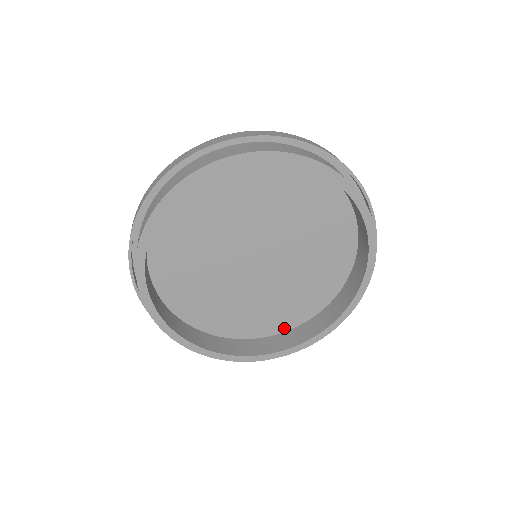
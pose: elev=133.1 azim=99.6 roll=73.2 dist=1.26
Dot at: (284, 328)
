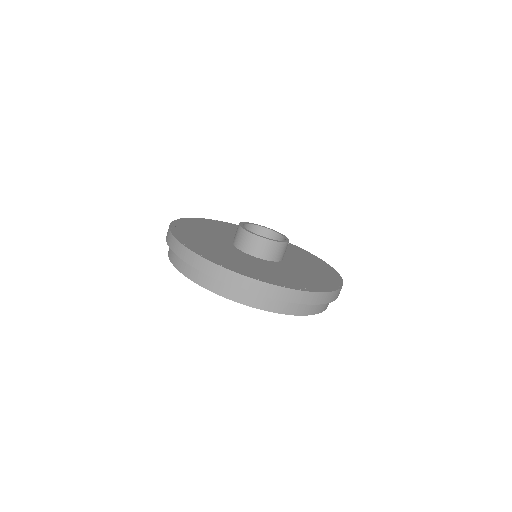
Dot at: occluded
